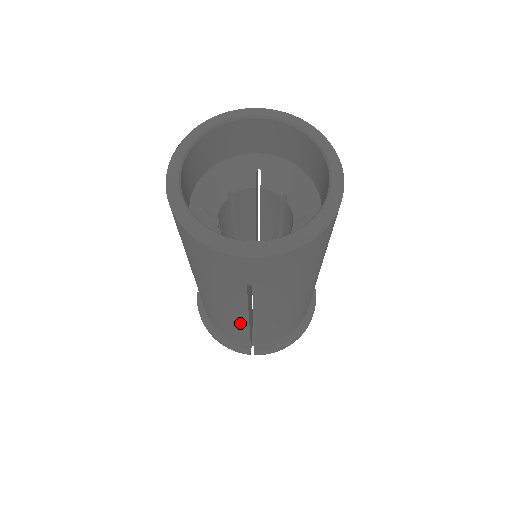
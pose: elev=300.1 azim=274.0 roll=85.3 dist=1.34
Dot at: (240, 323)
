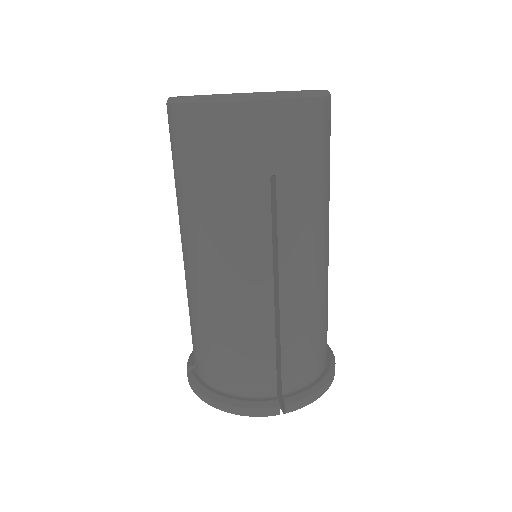
Dot at: (263, 311)
